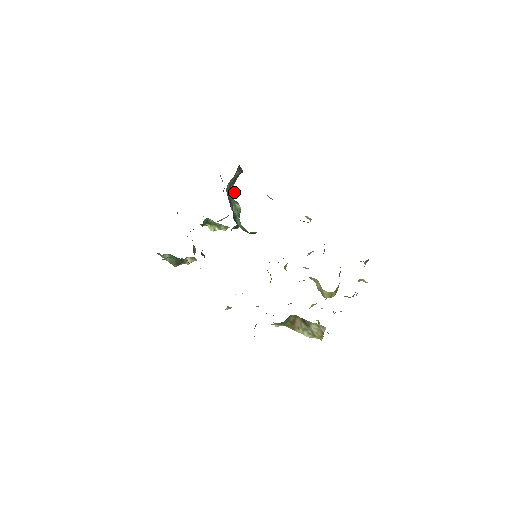
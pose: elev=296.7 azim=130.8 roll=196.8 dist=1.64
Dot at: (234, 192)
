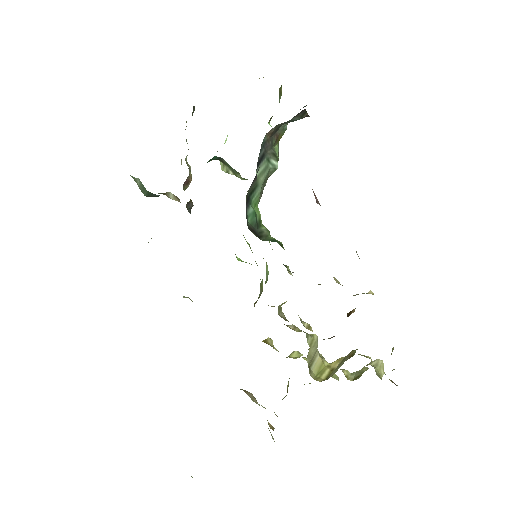
Dot at: (284, 131)
